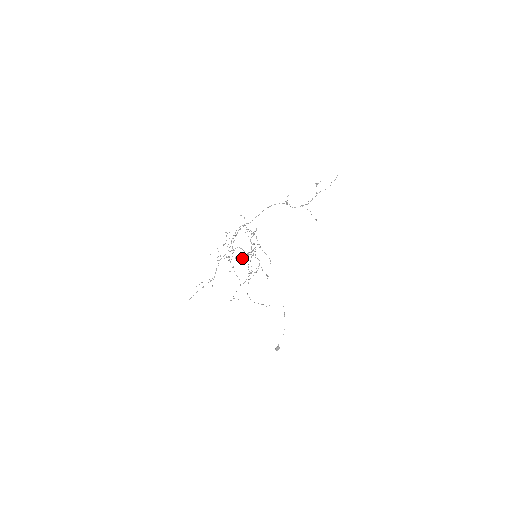
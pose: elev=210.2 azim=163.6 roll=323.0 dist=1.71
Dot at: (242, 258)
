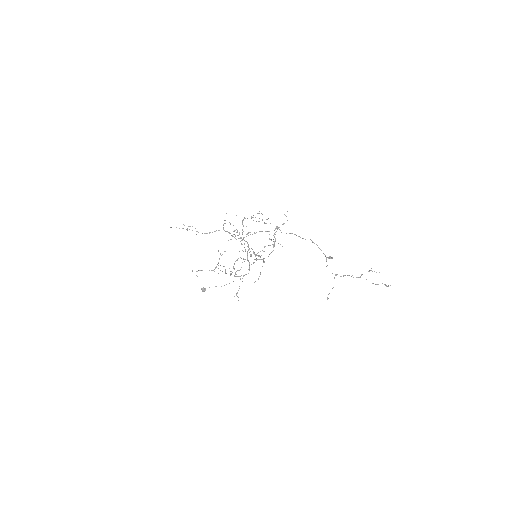
Dot at: (244, 244)
